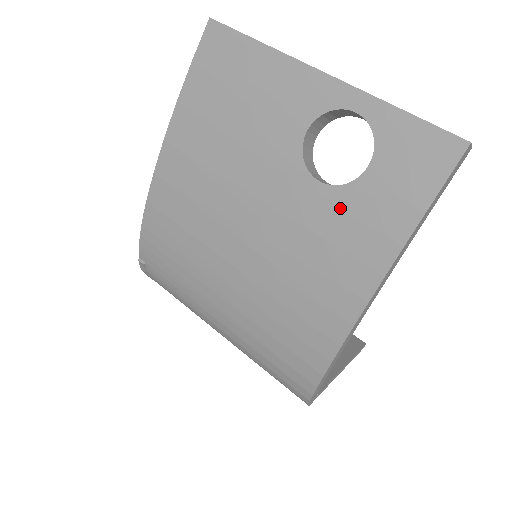
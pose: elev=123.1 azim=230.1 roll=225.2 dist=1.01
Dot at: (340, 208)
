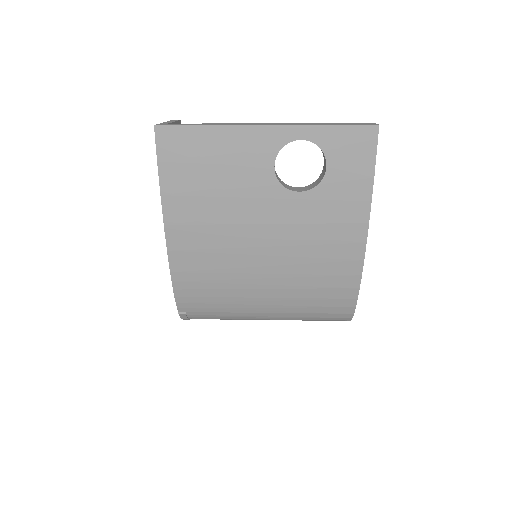
Dot at: (322, 200)
